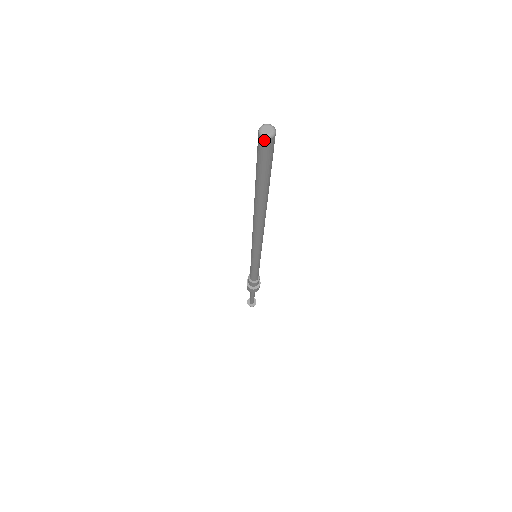
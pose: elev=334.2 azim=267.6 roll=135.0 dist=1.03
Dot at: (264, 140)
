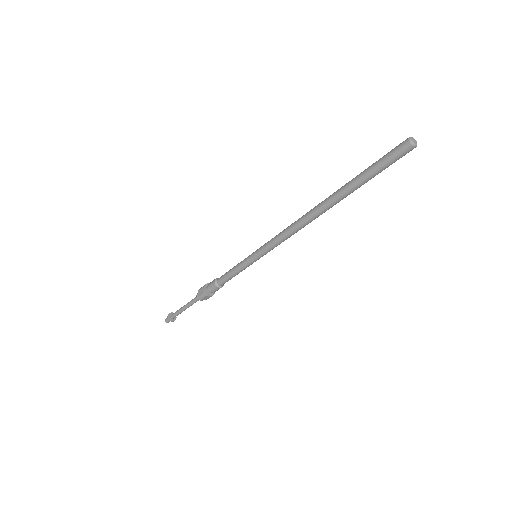
Dot at: (411, 147)
